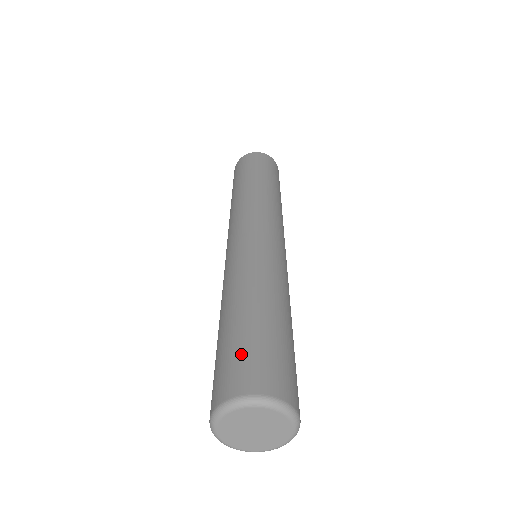
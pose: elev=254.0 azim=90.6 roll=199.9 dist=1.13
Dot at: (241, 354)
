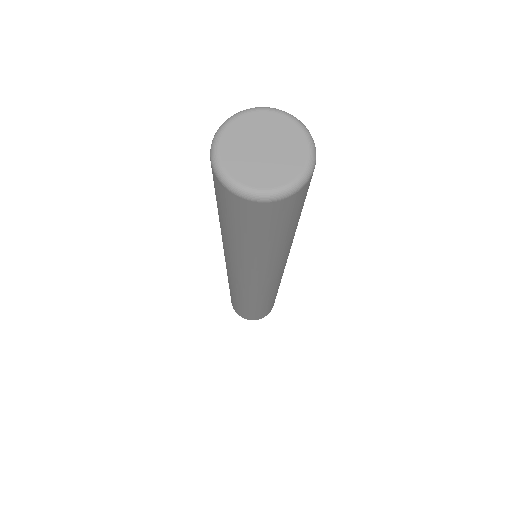
Dot at: occluded
